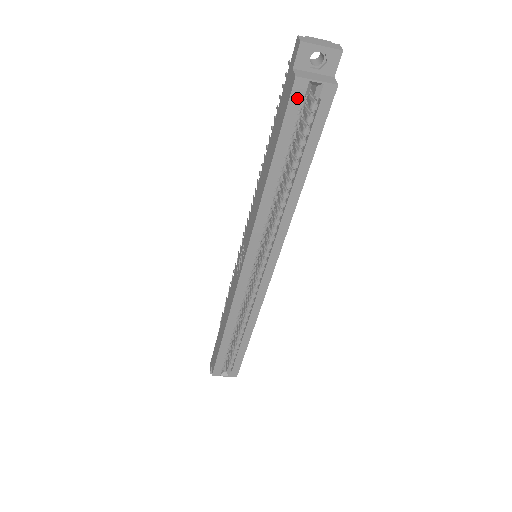
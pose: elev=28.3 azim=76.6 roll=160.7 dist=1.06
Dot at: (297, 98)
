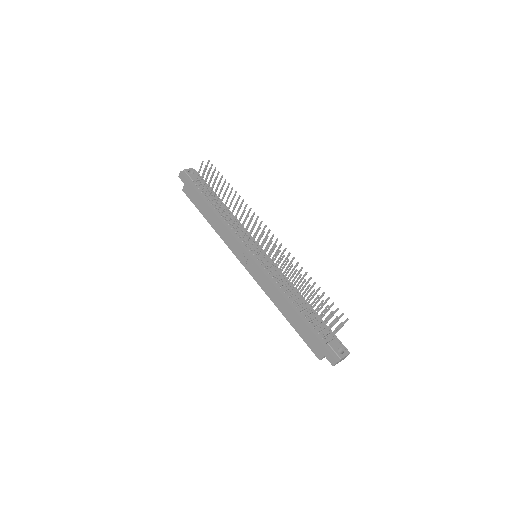
Dot at: occluded
